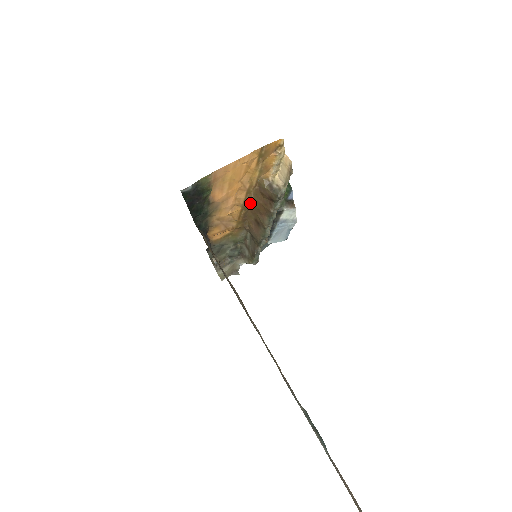
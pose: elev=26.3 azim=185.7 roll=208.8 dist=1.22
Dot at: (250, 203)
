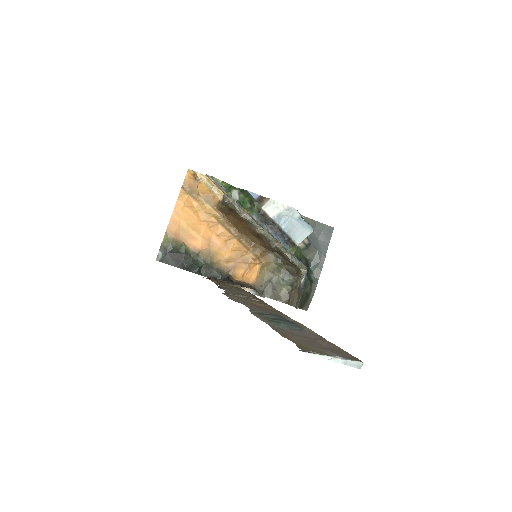
Dot at: (237, 230)
